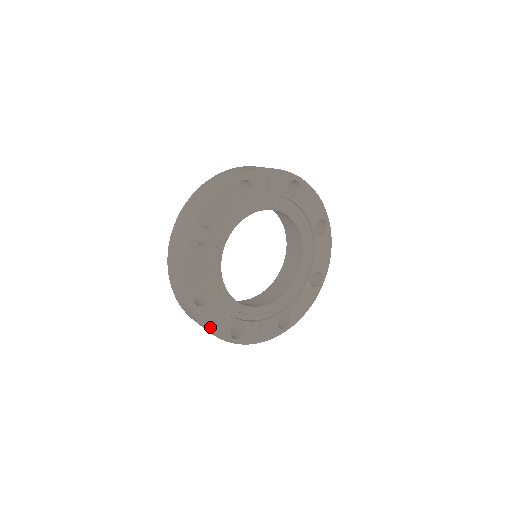
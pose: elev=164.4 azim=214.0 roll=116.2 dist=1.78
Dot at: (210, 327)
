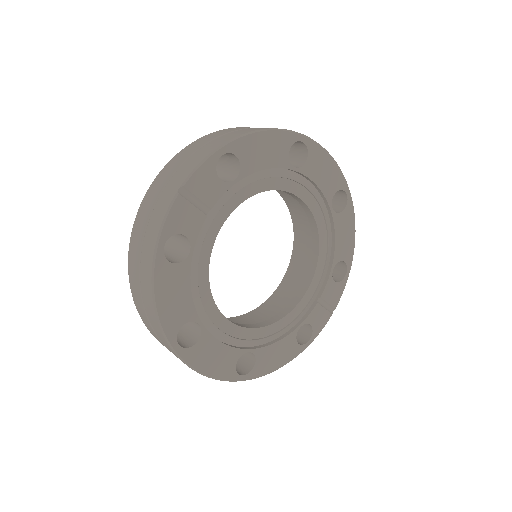
Dot at: (277, 366)
